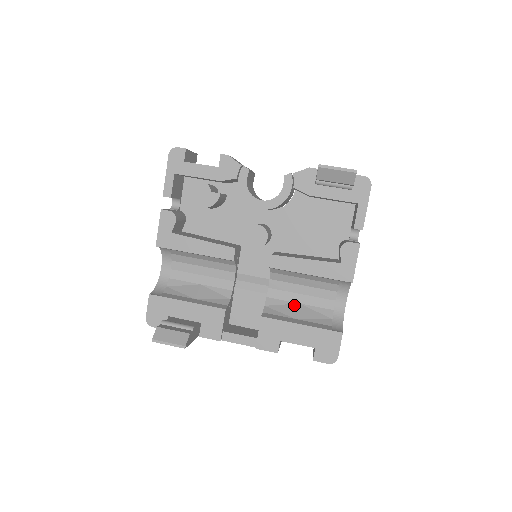
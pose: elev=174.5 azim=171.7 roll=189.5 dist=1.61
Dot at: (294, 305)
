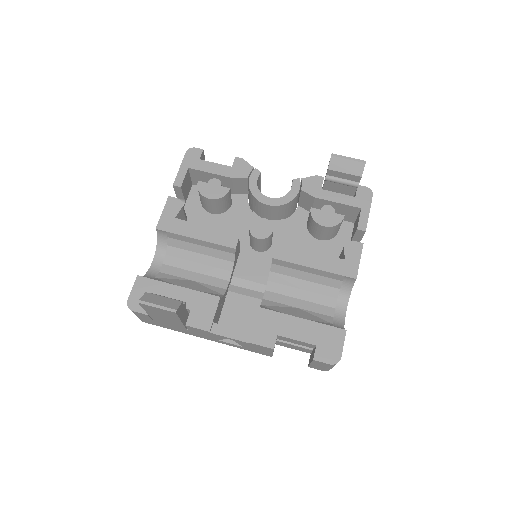
Dot at: (292, 308)
